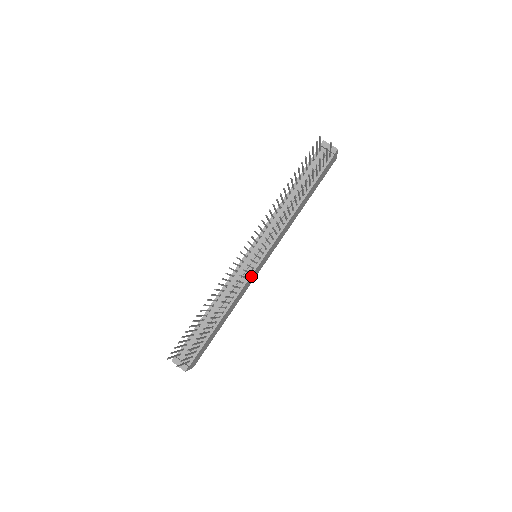
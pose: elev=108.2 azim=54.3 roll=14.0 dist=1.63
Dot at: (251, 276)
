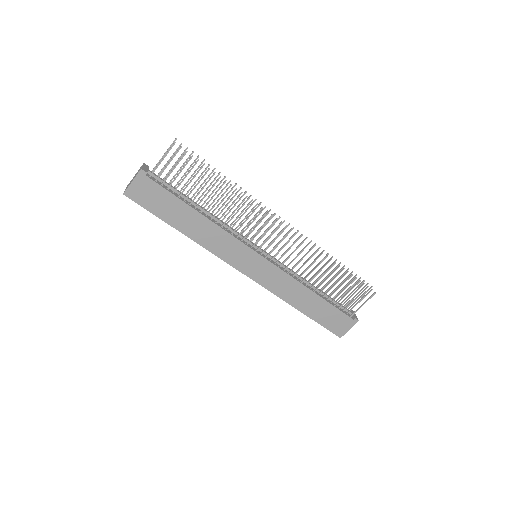
Dot at: (244, 246)
